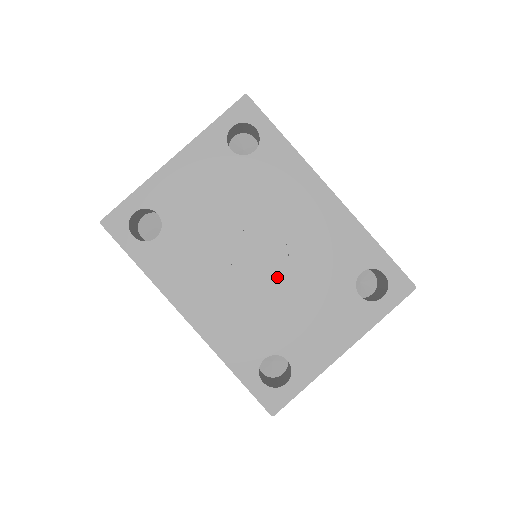
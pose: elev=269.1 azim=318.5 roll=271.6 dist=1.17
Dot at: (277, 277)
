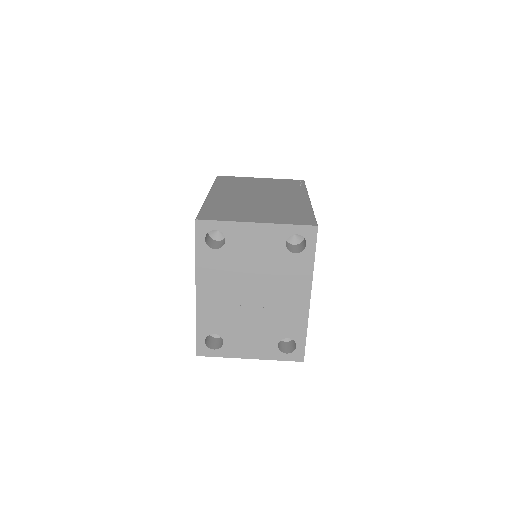
Dot at: (252, 310)
